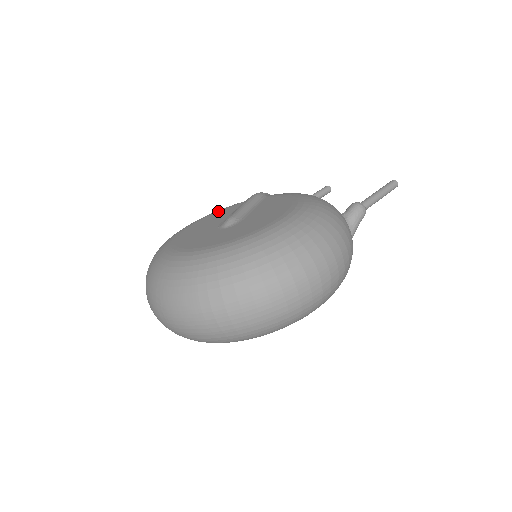
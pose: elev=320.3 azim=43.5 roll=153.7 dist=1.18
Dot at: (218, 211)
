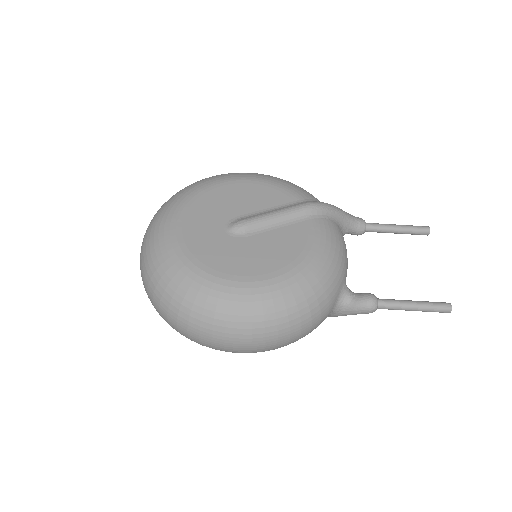
Dot at: (273, 187)
